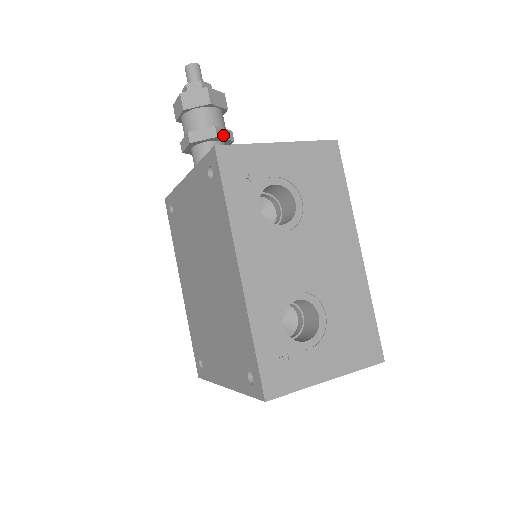
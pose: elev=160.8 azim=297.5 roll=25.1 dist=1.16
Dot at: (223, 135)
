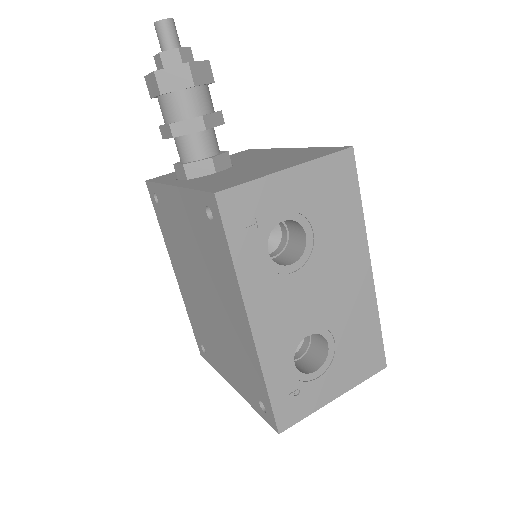
Dot at: (212, 123)
